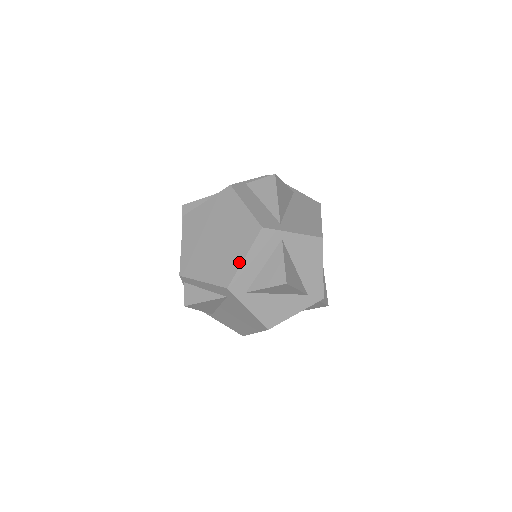
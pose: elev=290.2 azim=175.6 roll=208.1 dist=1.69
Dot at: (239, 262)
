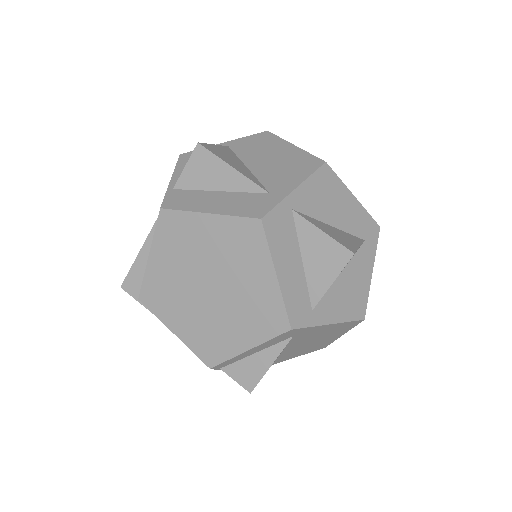
Dot at: (274, 287)
